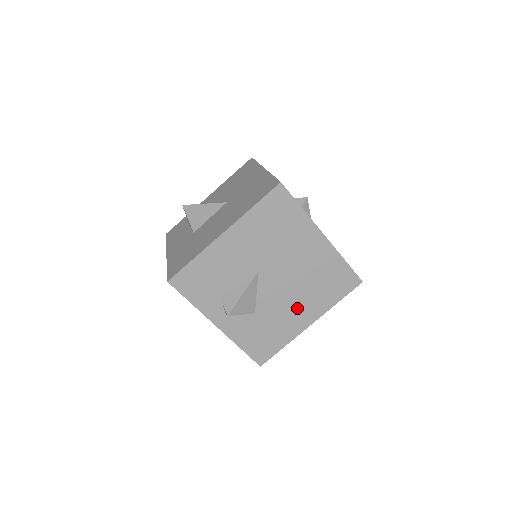
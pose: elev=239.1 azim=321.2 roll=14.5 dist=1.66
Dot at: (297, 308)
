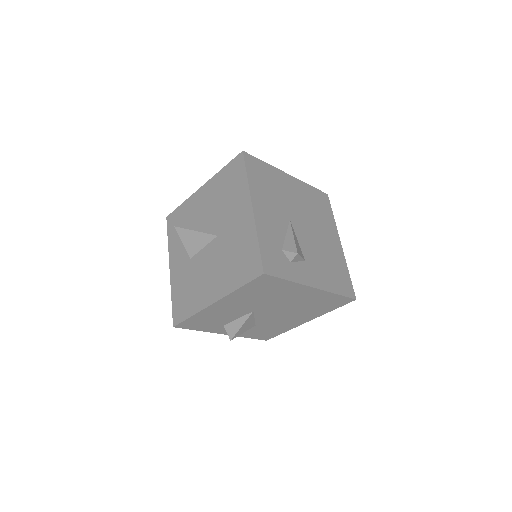
Dot at: (294, 318)
